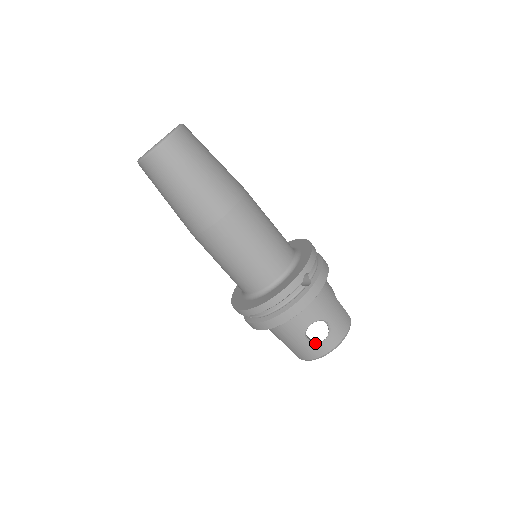
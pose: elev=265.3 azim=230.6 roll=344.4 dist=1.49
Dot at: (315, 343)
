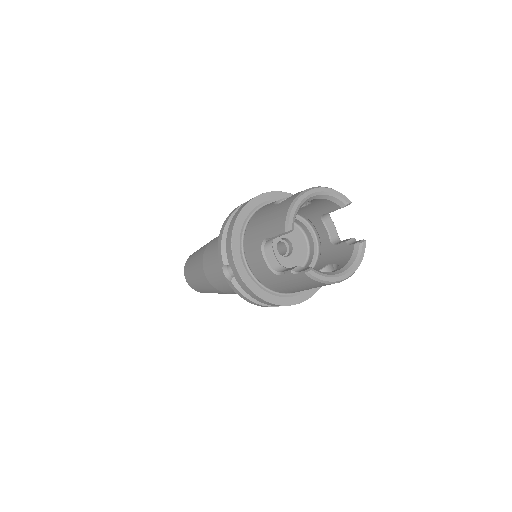
Dot at: occluded
